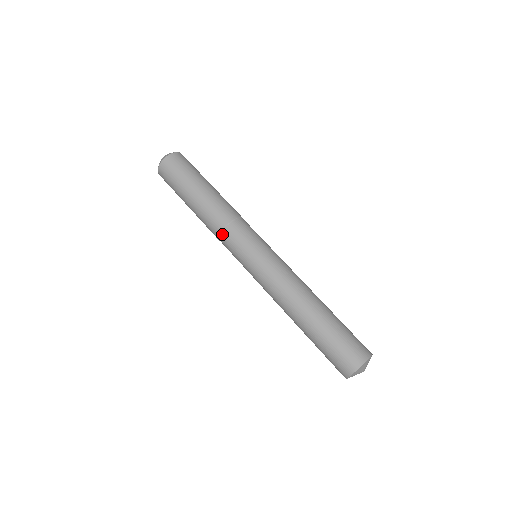
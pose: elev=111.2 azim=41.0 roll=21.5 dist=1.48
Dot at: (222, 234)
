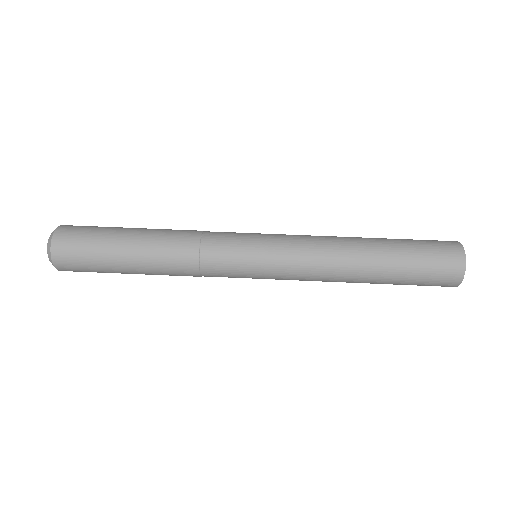
Dot at: (202, 248)
